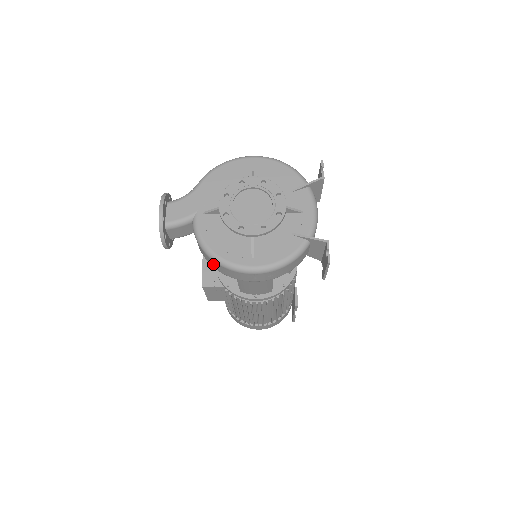
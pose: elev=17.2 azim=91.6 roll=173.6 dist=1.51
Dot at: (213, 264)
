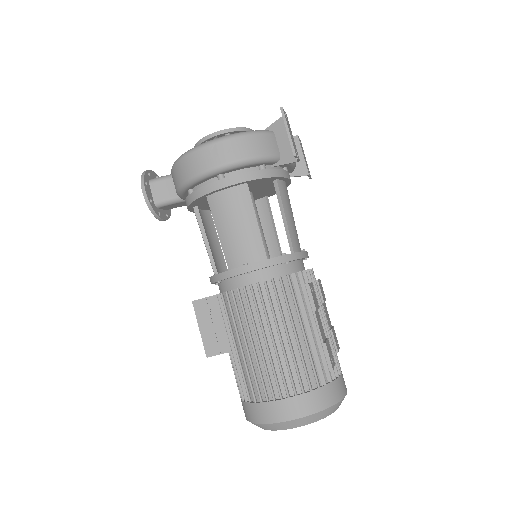
Dot at: (180, 174)
